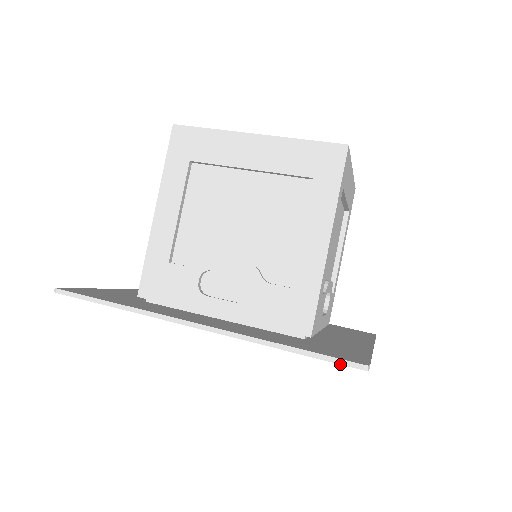
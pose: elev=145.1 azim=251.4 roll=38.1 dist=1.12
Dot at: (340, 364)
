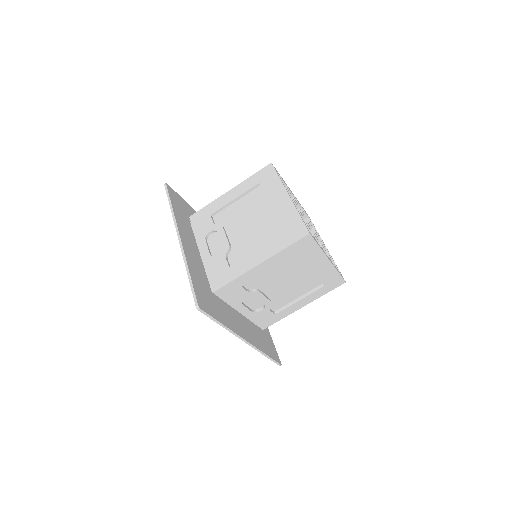
Dot at: (193, 297)
